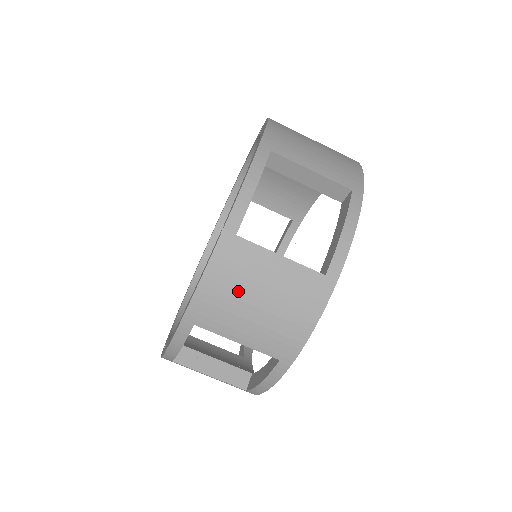
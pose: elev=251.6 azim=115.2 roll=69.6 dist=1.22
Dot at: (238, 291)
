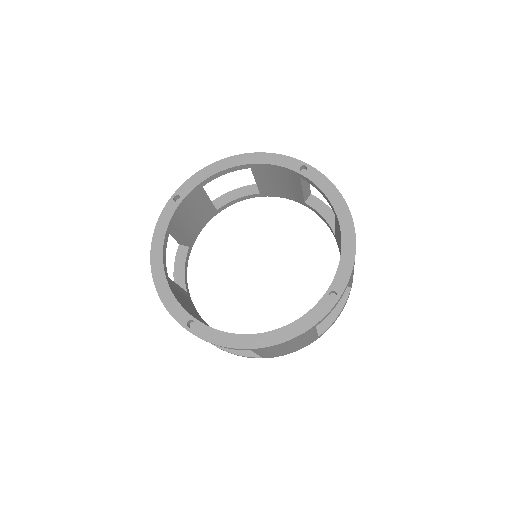
Dot at: occluded
